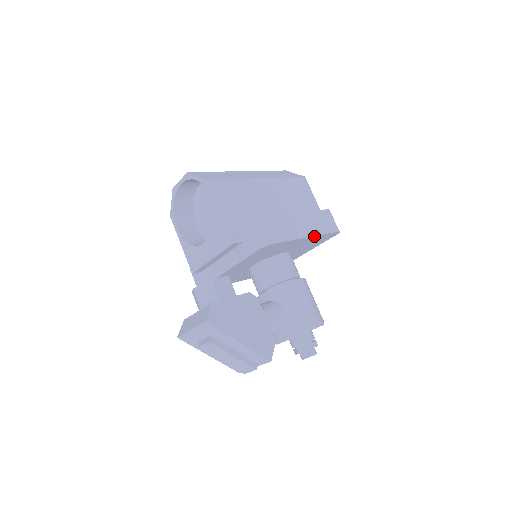
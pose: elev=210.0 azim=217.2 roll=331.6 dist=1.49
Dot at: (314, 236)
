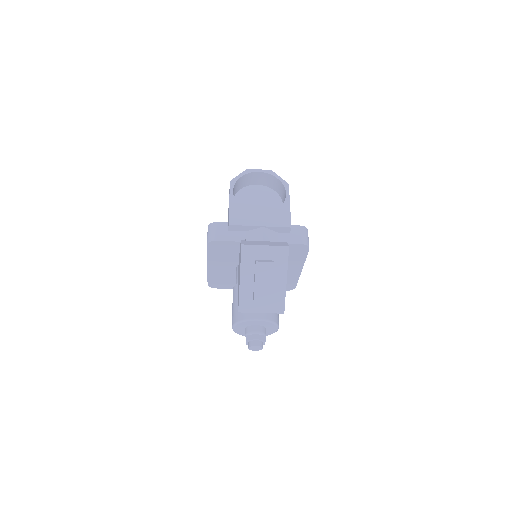
Dot at: (300, 273)
